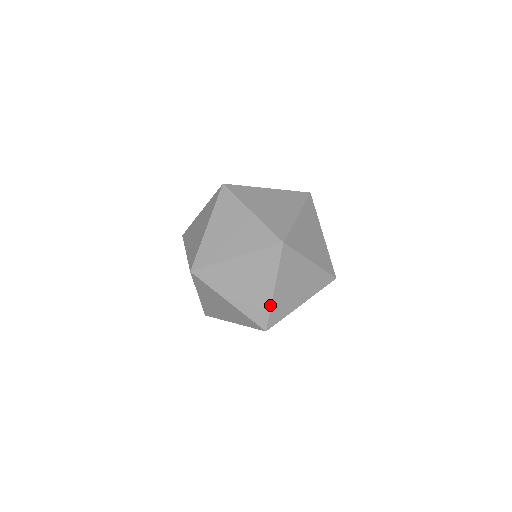
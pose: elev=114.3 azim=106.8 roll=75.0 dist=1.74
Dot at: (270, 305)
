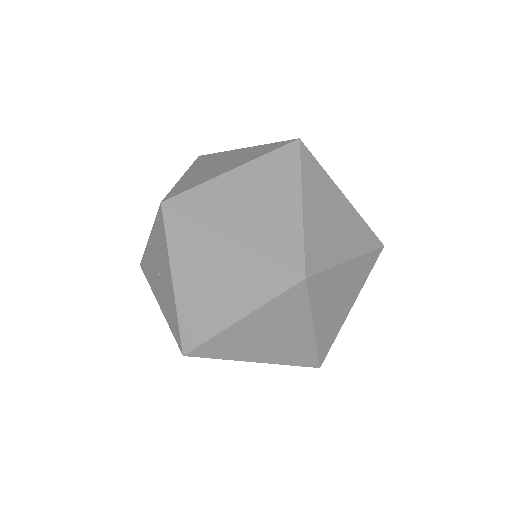
Dot at: (301, 230)
